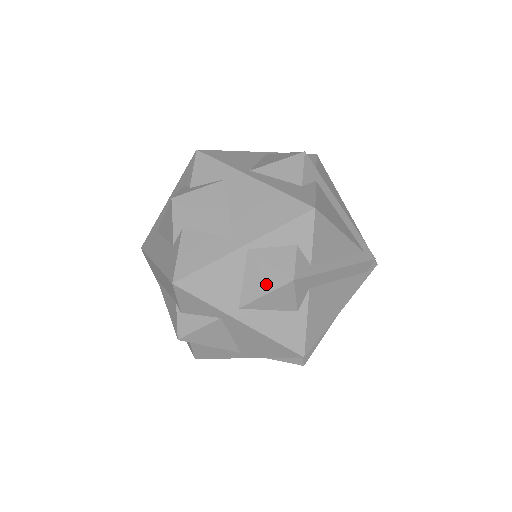
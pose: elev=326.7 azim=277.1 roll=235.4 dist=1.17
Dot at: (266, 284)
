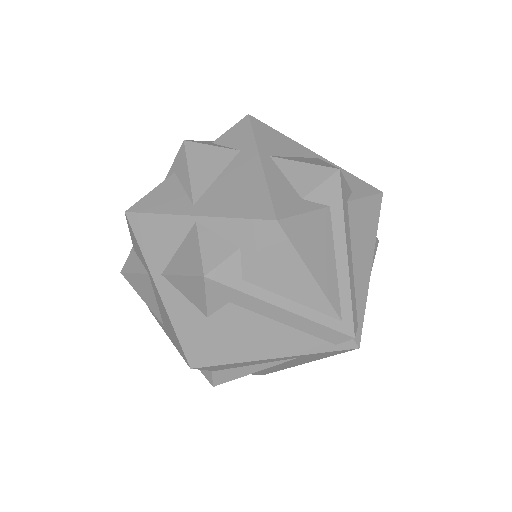
Dot at: (187, 265)
